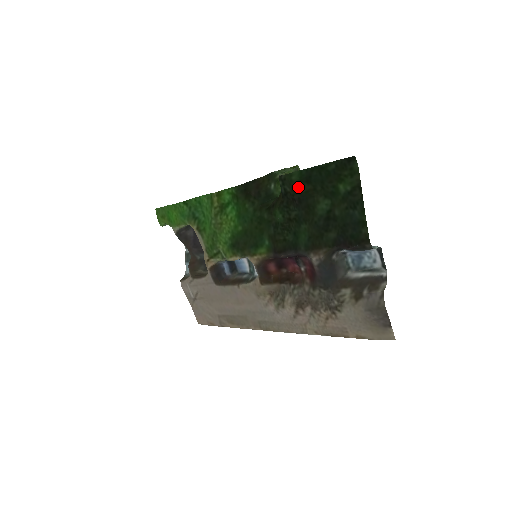
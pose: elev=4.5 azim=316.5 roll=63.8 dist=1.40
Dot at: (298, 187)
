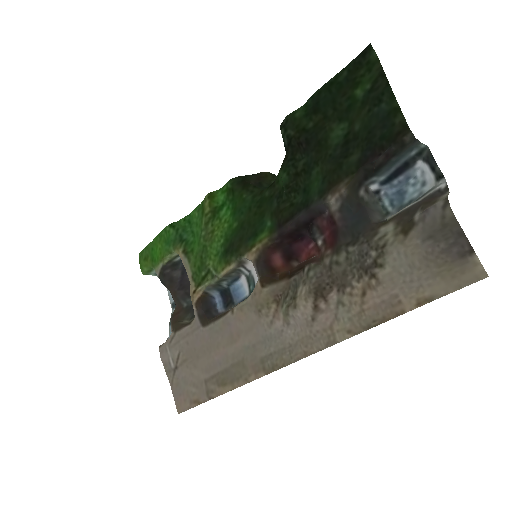
Dot at: (304, 124)
